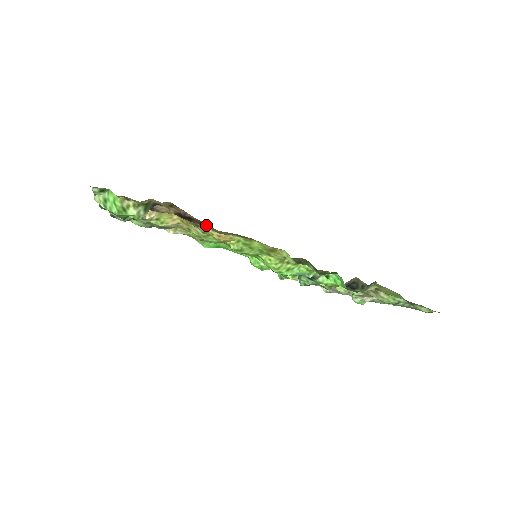
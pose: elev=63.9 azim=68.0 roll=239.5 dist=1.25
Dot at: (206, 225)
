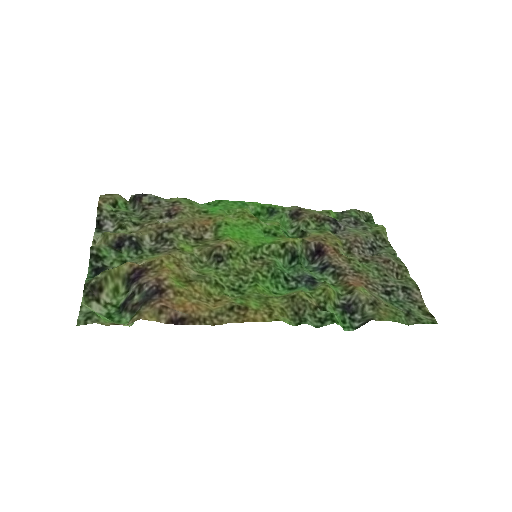
Dot at: (199, 319)
